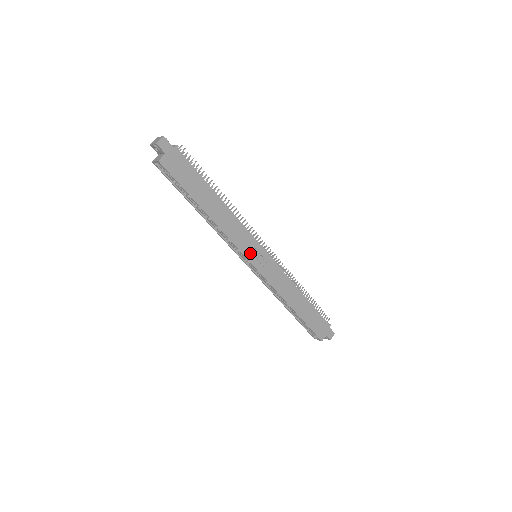
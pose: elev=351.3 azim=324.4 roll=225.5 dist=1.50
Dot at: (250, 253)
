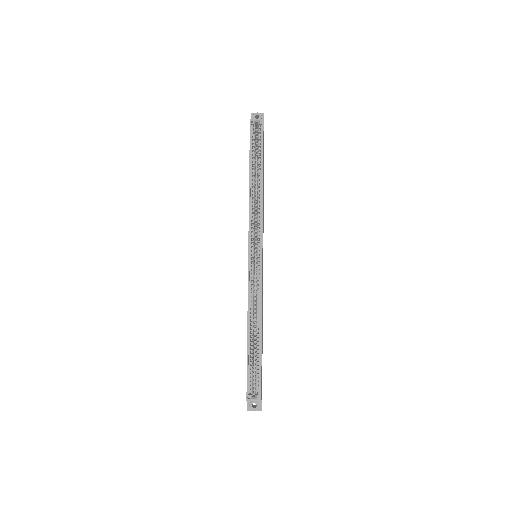
Dot at: occluded
